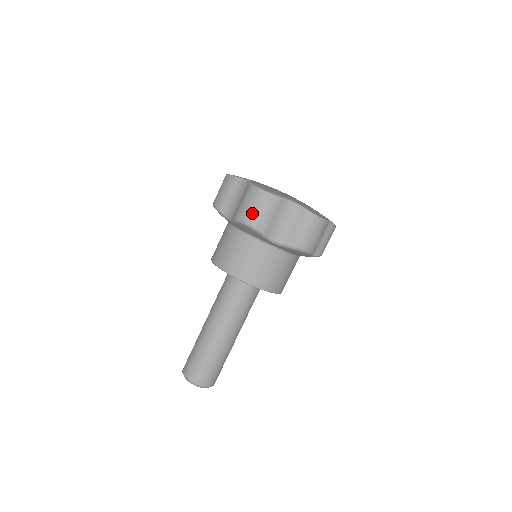
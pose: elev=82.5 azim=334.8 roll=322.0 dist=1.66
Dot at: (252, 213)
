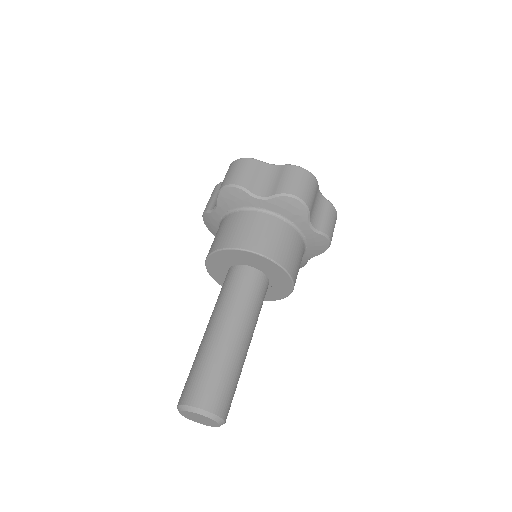
Dot at: (302, 188)
